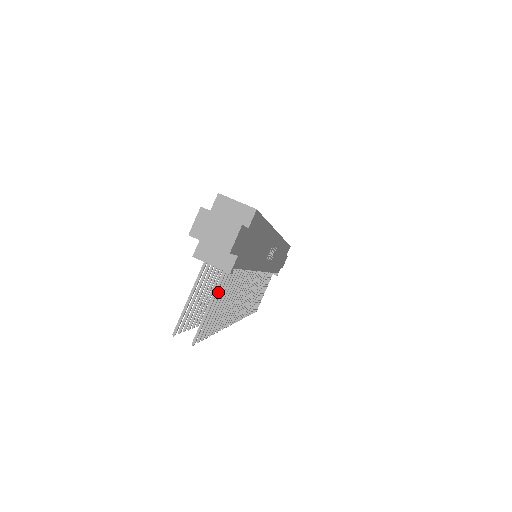
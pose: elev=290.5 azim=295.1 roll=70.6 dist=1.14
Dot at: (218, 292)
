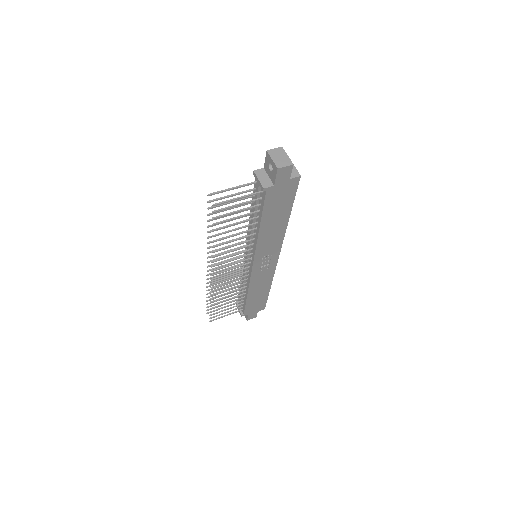
Dot at: (245, 202)
